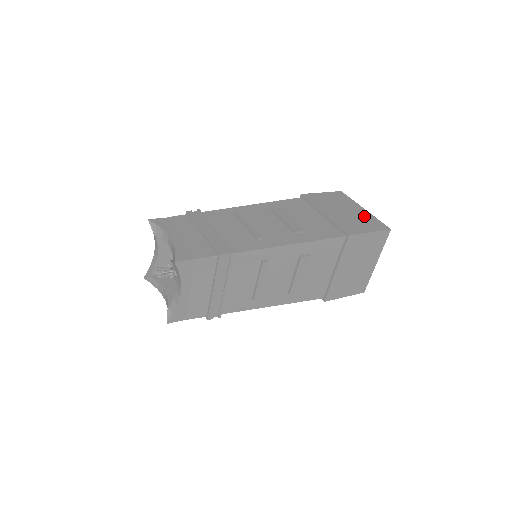
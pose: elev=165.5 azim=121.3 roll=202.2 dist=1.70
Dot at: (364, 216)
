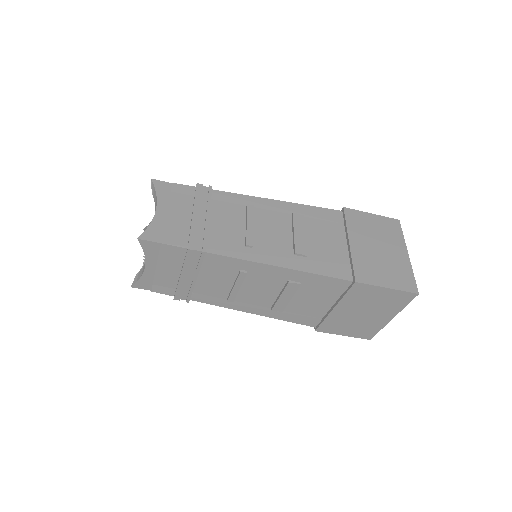
Dot at: occluded
